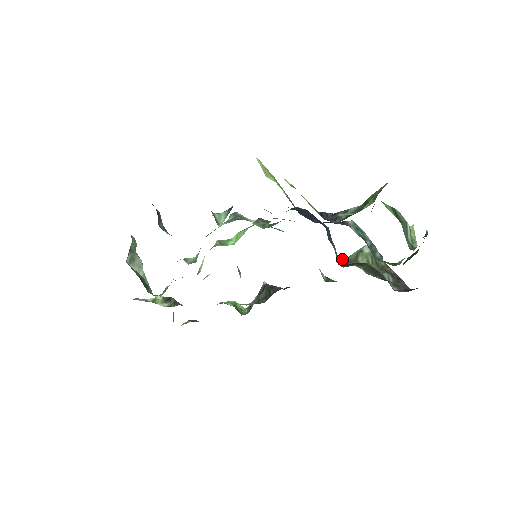
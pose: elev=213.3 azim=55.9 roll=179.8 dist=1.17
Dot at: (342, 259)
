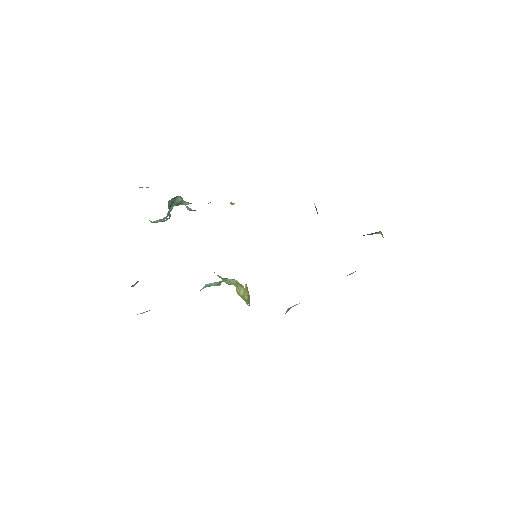
Dot at: occluded
